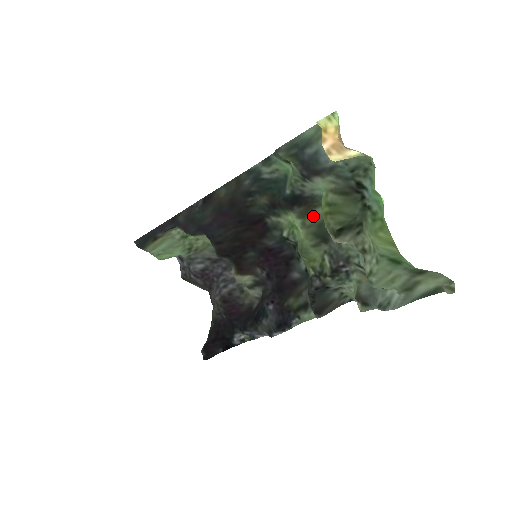
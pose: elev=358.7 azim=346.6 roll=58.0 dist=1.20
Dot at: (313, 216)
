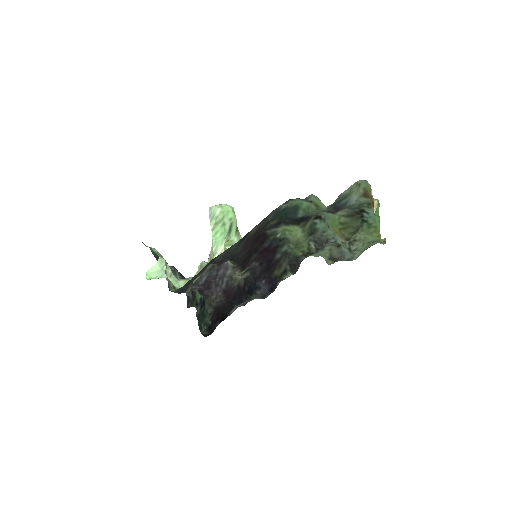
Dot at: (308, 224)
